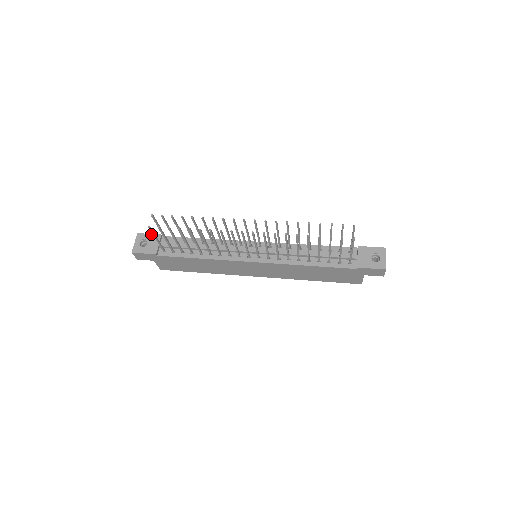
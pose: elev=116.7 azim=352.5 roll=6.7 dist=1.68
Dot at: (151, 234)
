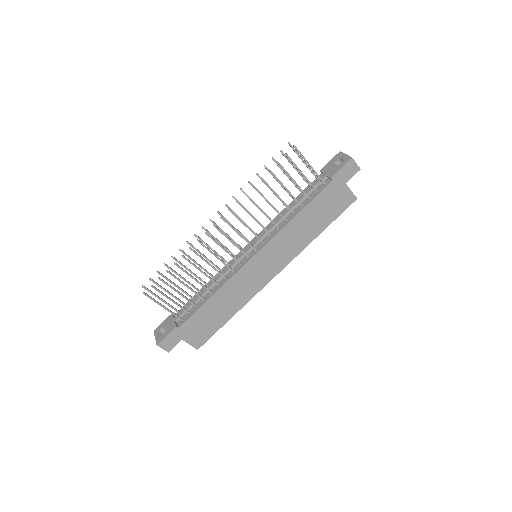
Dot at: (164, 321)
